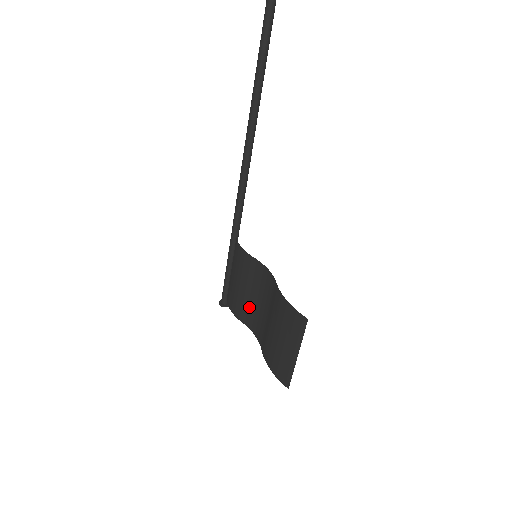
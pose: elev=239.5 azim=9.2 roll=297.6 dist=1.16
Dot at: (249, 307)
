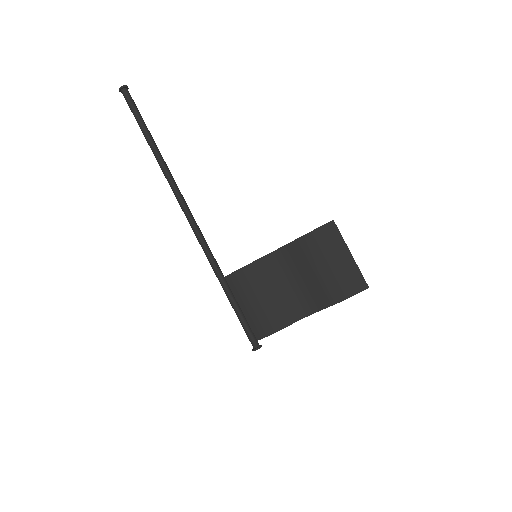
Dot at: (283, 304)
